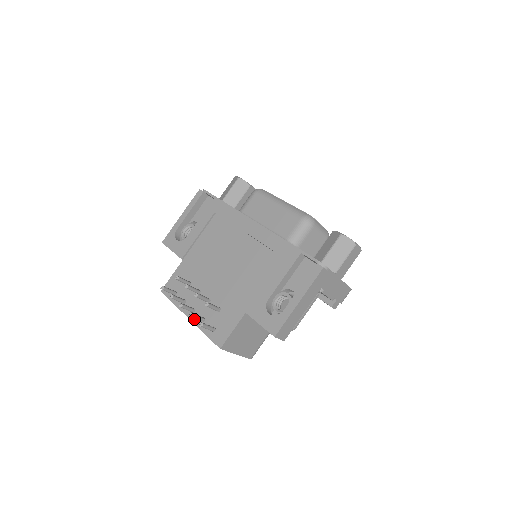
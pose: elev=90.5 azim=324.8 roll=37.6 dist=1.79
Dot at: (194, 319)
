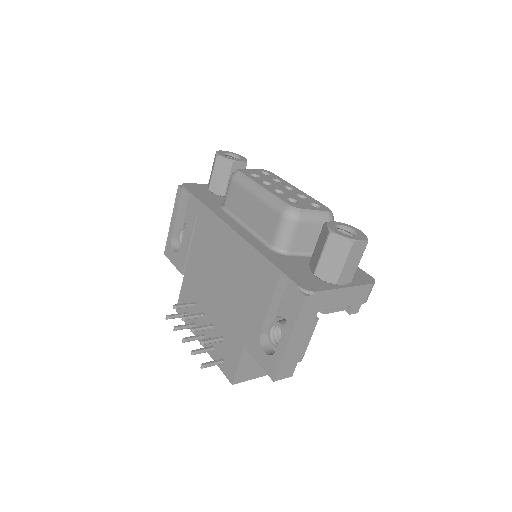
Dot at: occluded
